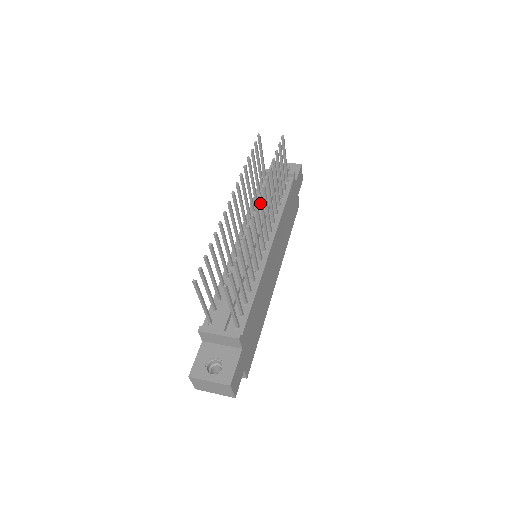
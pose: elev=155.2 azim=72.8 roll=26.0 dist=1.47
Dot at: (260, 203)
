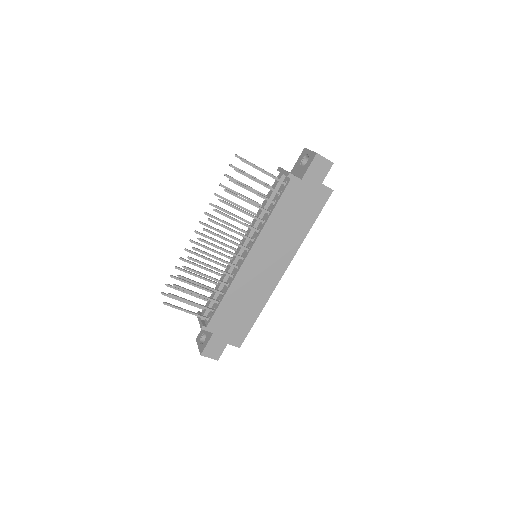
Dot at: (210, 233)
